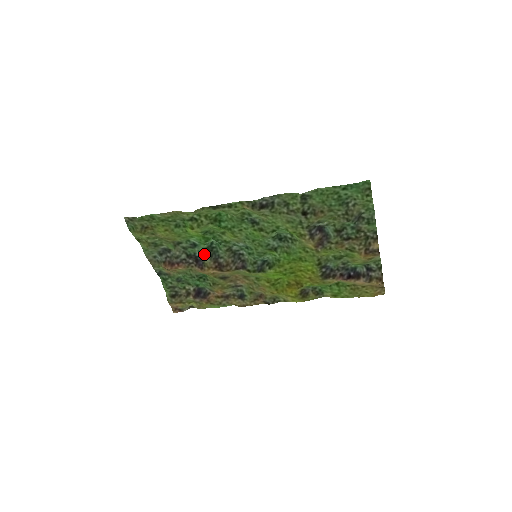
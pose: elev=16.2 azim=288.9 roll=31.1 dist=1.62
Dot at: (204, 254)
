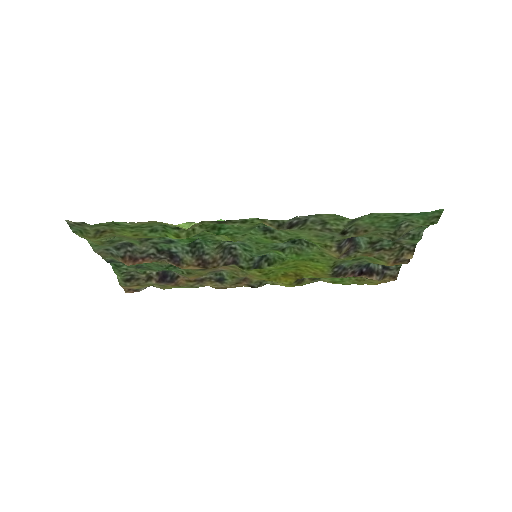
Dot at: (183, 250)
